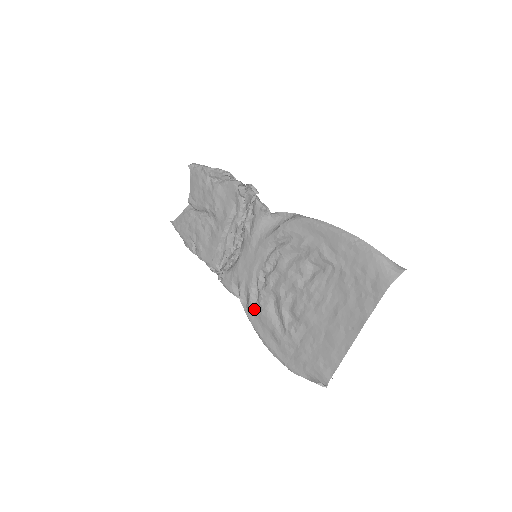
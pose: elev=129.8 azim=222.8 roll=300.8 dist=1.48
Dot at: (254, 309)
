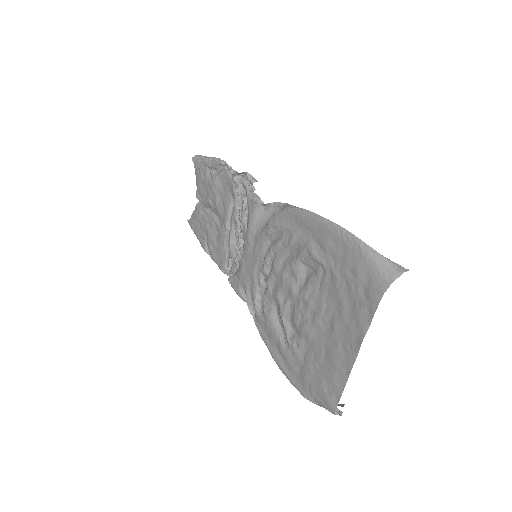
Dot at: (260, 318)
